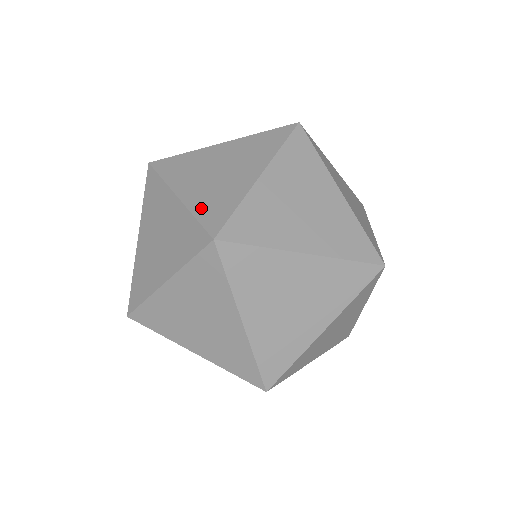
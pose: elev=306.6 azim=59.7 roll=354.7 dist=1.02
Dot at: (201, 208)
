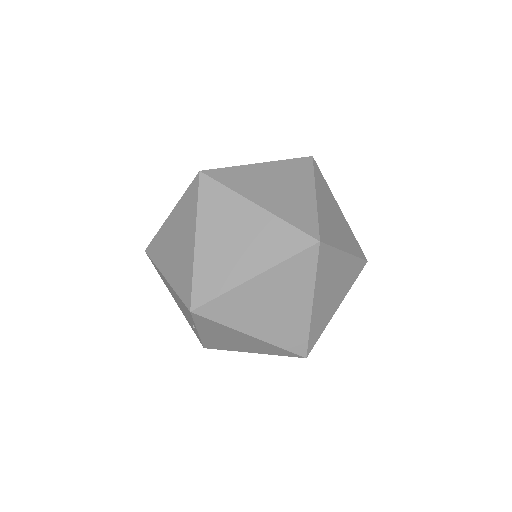
Dot at: occluded
